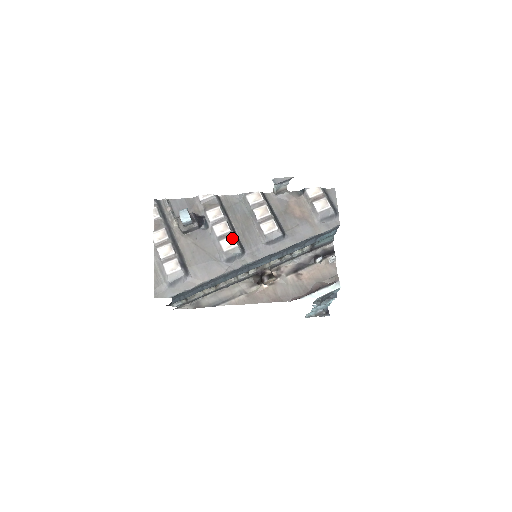
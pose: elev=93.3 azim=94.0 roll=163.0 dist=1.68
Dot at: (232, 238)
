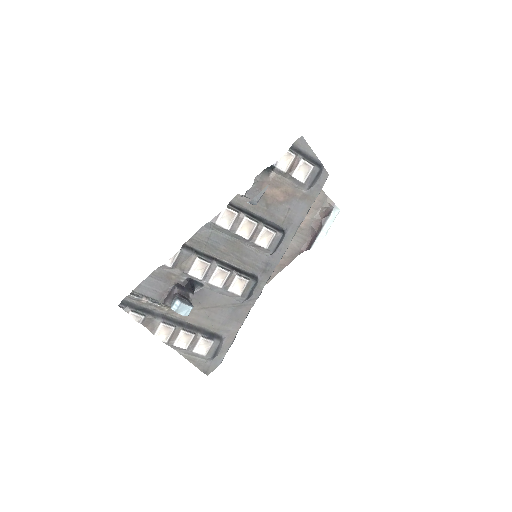
Dot at: (238, 279)
